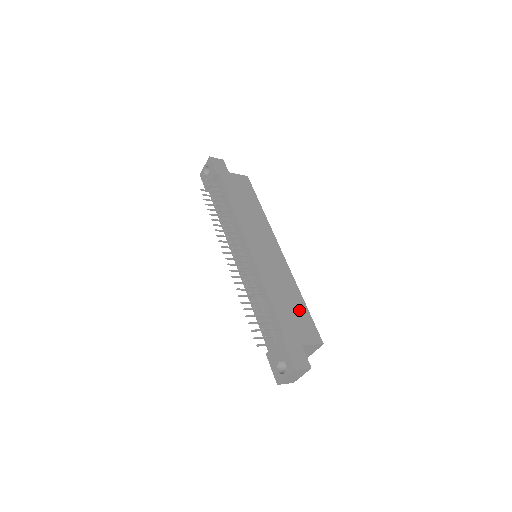
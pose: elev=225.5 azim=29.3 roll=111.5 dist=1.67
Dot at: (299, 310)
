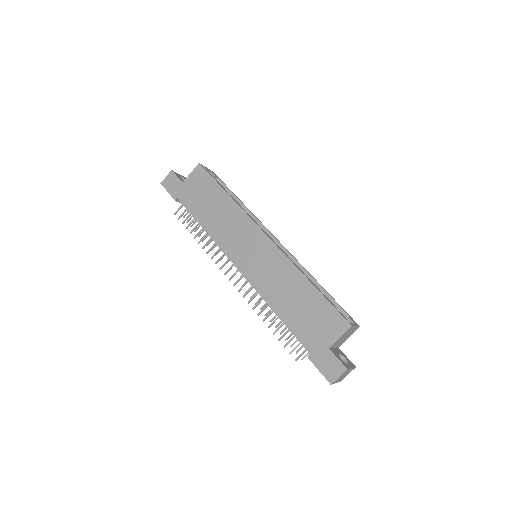
Dot at: (312, 304)
